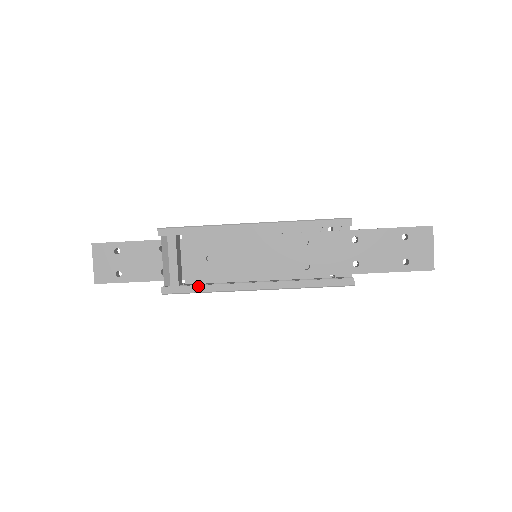
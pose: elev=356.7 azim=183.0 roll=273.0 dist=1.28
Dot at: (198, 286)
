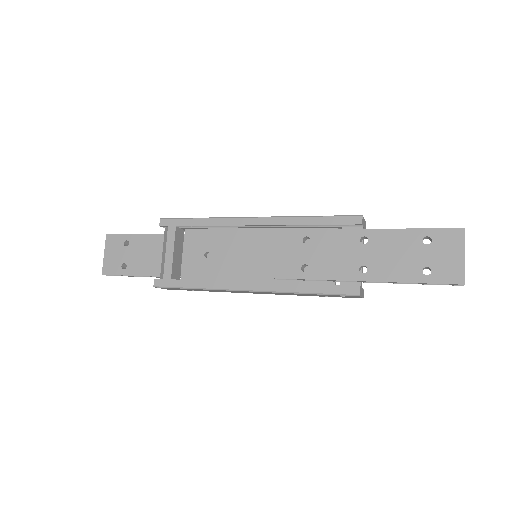
Dot at: (189, 281)
